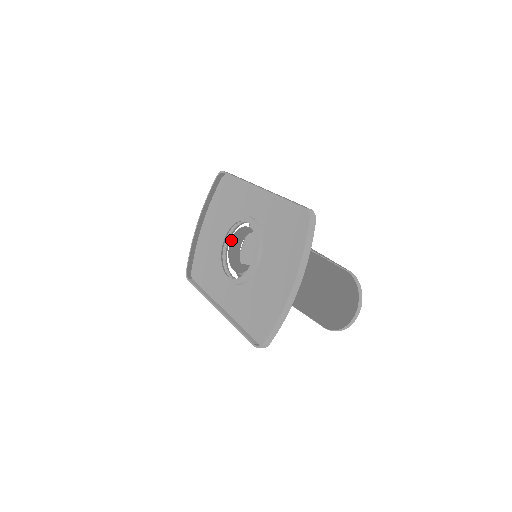
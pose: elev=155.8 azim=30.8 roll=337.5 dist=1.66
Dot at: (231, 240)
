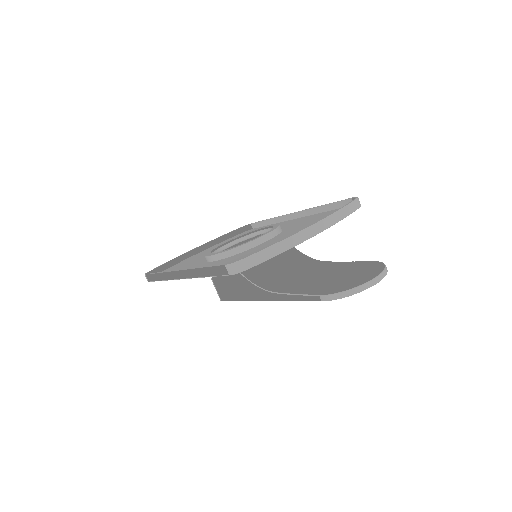
Dot at: (232, 247)
